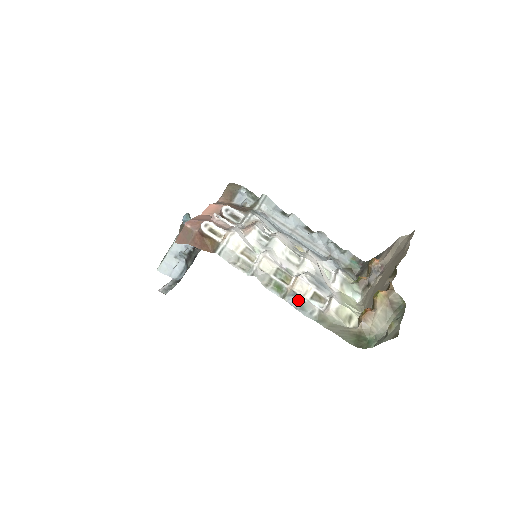
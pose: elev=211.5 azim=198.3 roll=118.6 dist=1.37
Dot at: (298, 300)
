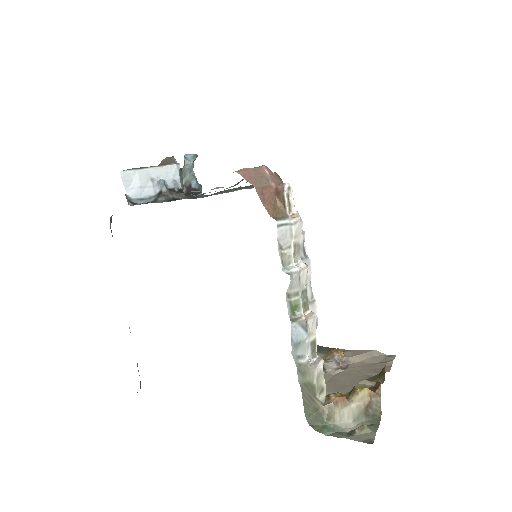
Dot at: (301, 335)
